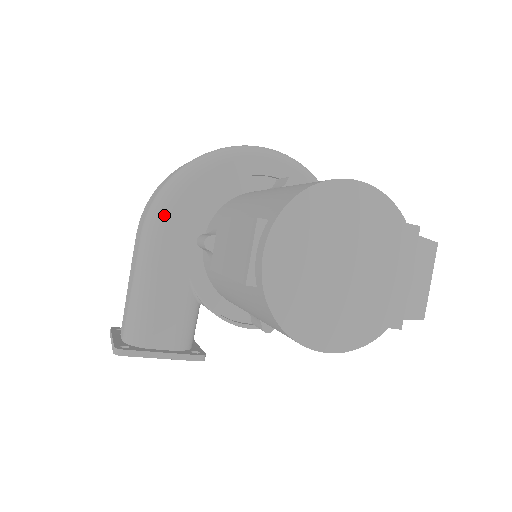
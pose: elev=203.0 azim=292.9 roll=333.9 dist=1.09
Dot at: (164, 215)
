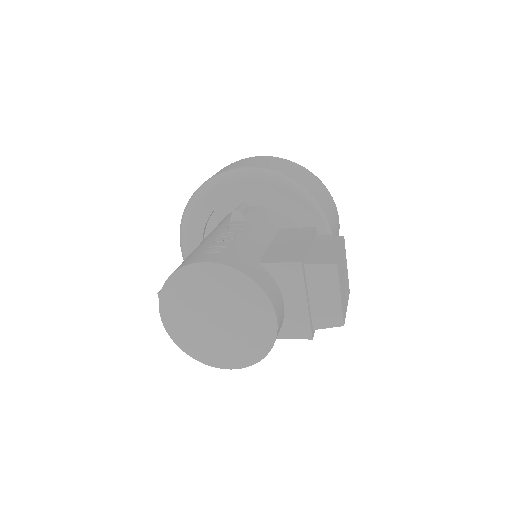
Dot at: (184, 242)
